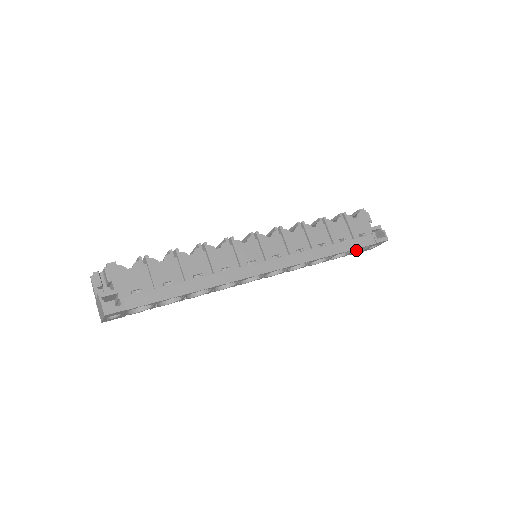
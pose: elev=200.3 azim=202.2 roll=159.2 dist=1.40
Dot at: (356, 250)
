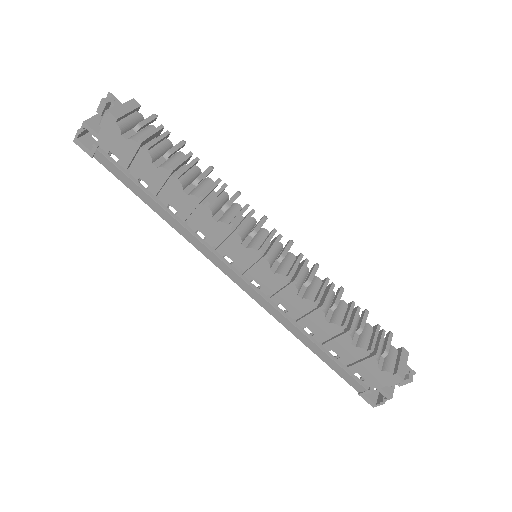
Dot at: occluded
